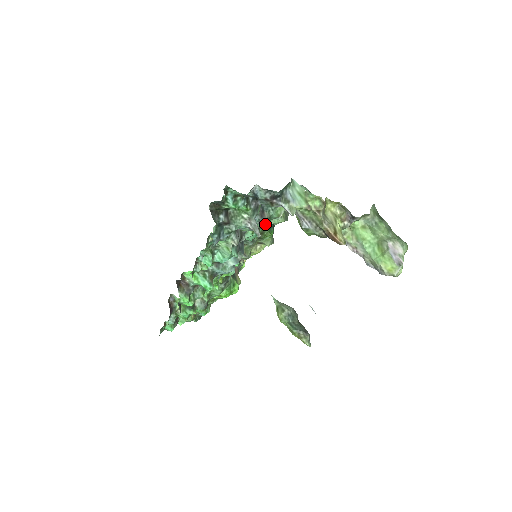
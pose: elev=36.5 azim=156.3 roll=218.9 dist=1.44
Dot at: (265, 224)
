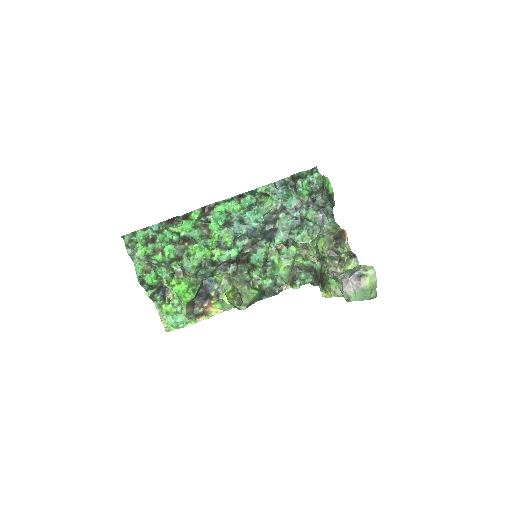
Dot at: (298, 223)
